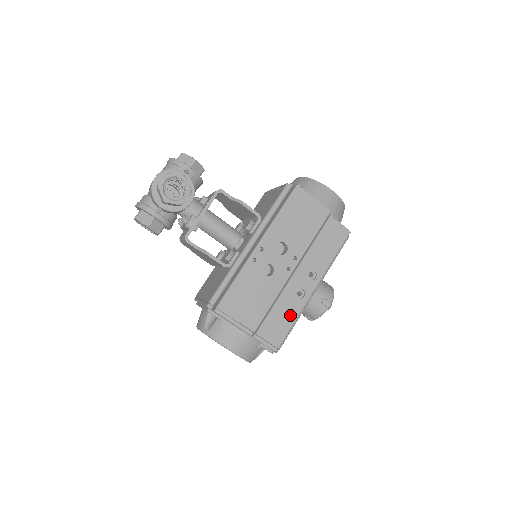
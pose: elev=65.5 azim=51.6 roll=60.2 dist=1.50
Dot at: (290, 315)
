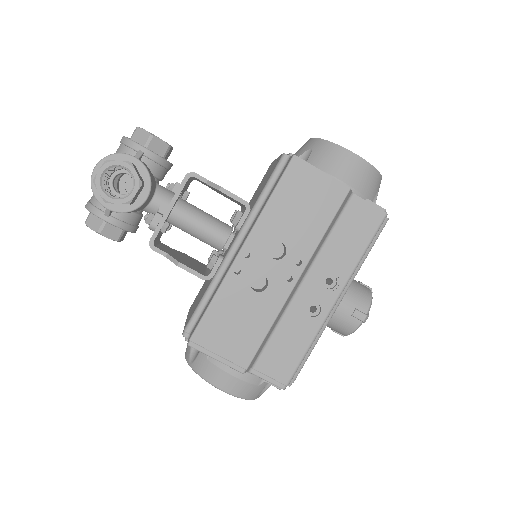
Dot at: (301, 340)
